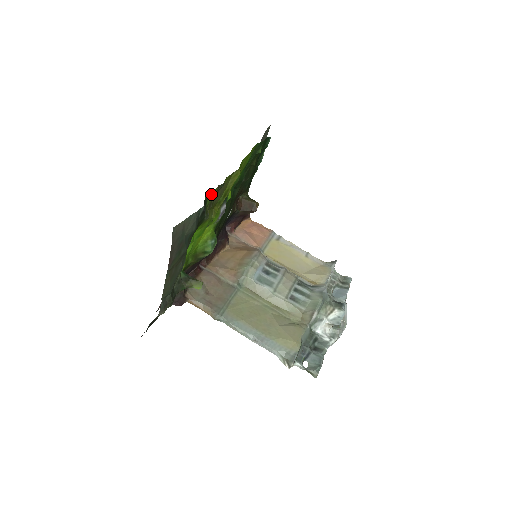
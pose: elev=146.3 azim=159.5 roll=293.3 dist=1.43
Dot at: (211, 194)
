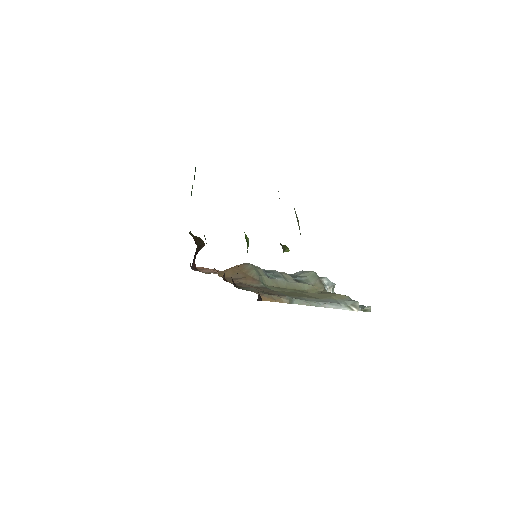
Dot at: occluded
